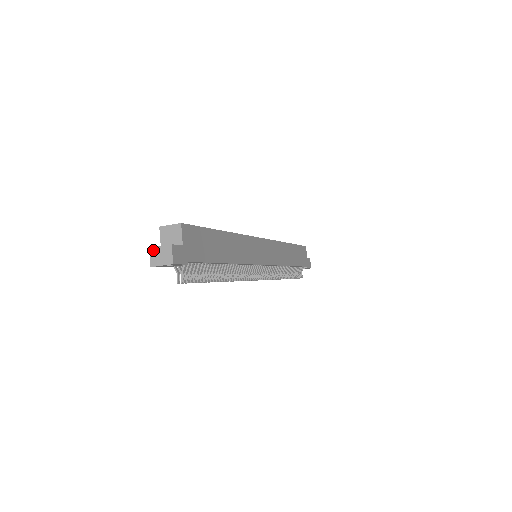
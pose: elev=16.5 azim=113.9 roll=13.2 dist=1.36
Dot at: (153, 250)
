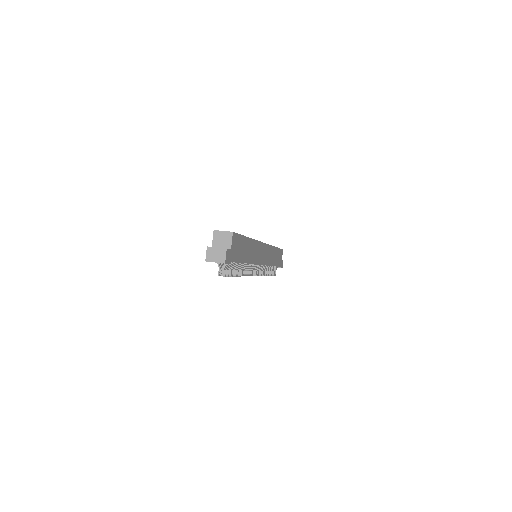
Dot at: (210, 249)
